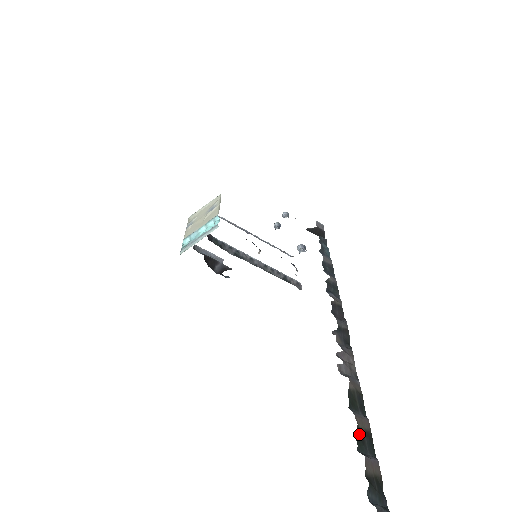
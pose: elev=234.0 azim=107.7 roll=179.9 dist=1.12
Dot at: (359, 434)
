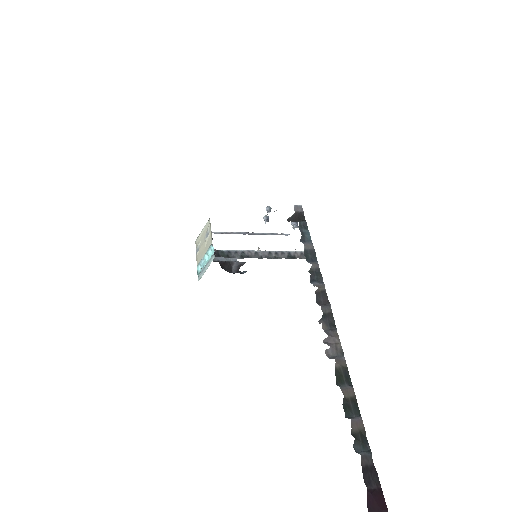
Dot at: (346, 403)
